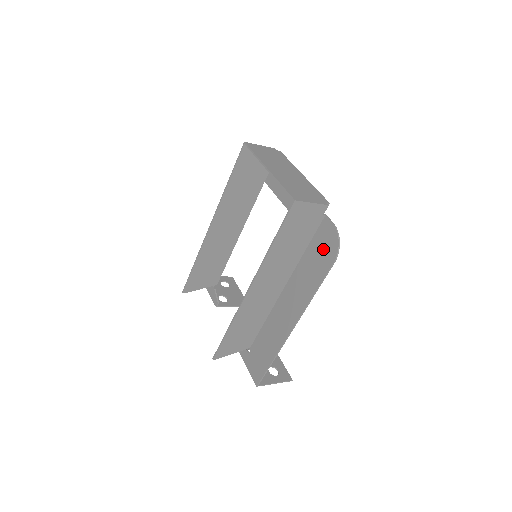
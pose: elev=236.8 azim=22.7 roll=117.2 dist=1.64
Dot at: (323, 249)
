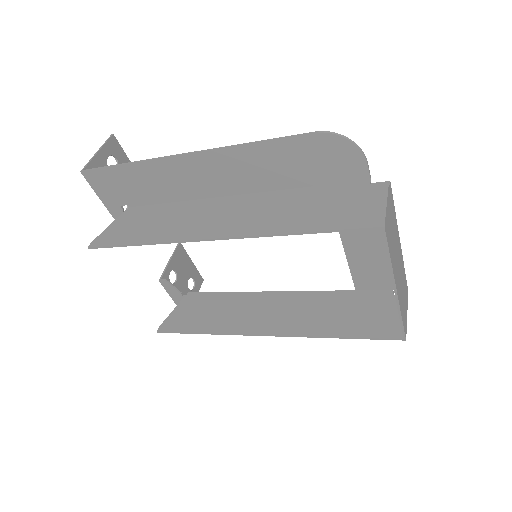
Dot at: occluded
